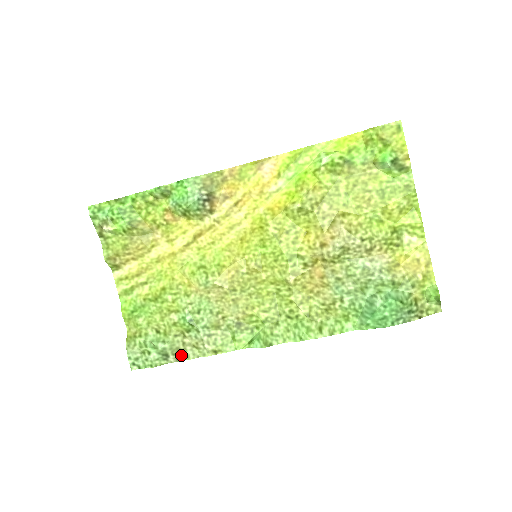
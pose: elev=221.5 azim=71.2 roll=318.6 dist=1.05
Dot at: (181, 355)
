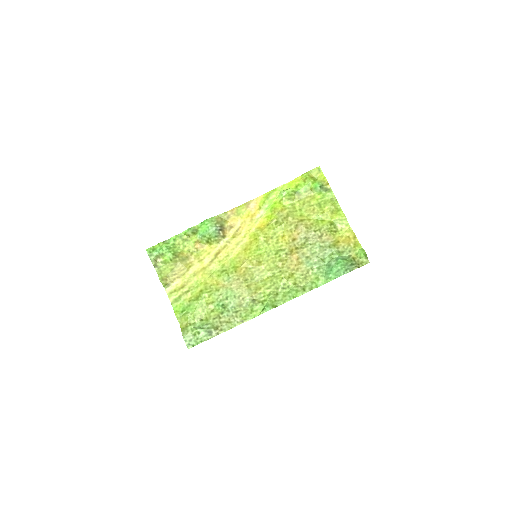
Dot at: (220, 330)
